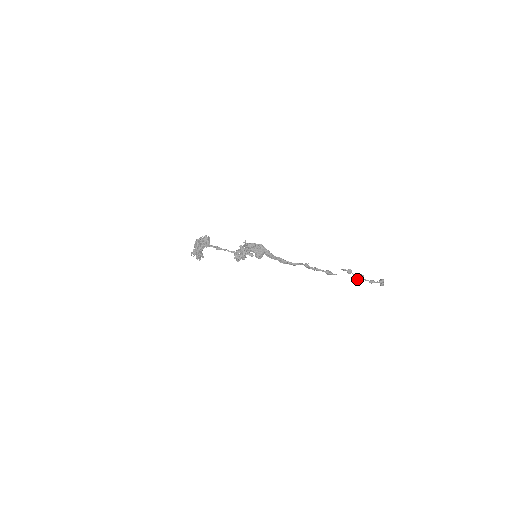
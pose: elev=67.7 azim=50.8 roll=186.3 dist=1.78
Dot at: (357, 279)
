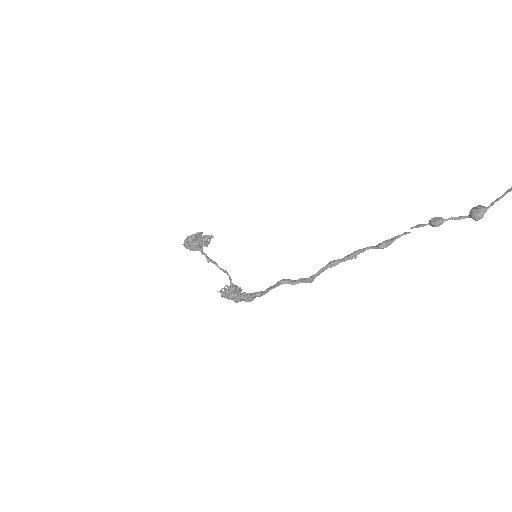
Dot at: (470, 211)
